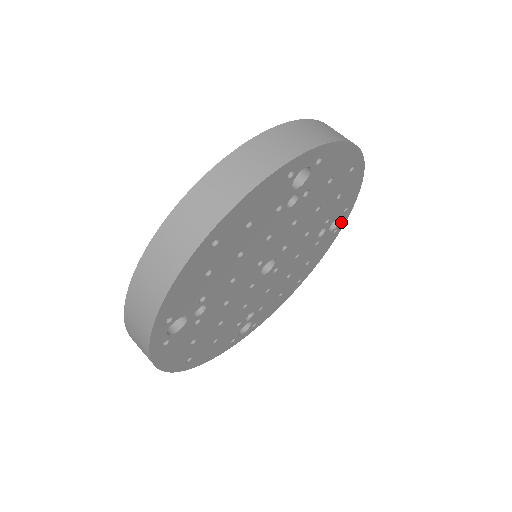
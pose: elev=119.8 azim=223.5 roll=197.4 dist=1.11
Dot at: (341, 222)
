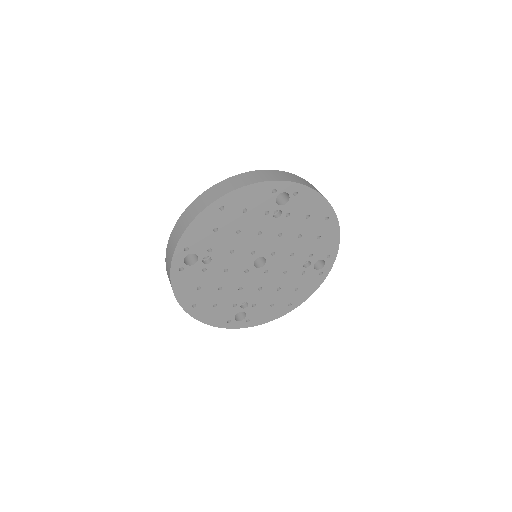
Dot at: (326, 268)
